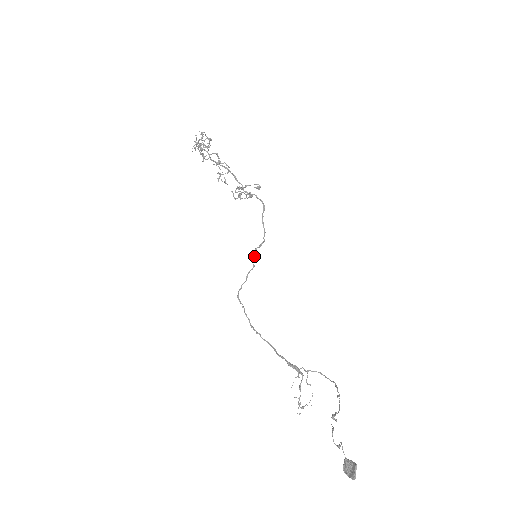
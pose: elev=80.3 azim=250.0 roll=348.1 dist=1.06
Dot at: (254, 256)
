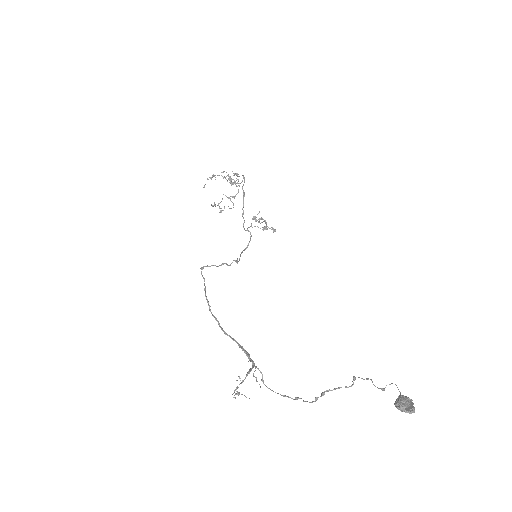
Dot at: (235, 260)
